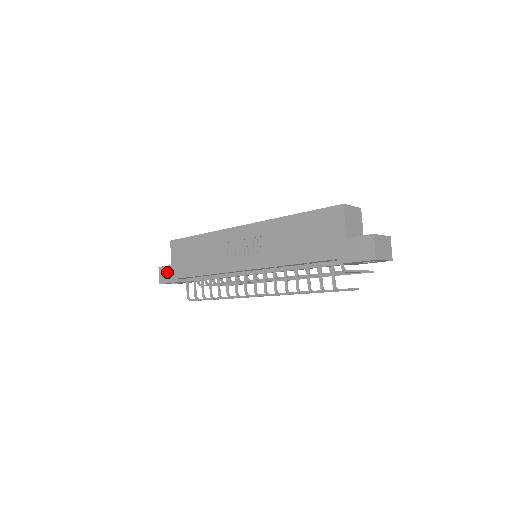
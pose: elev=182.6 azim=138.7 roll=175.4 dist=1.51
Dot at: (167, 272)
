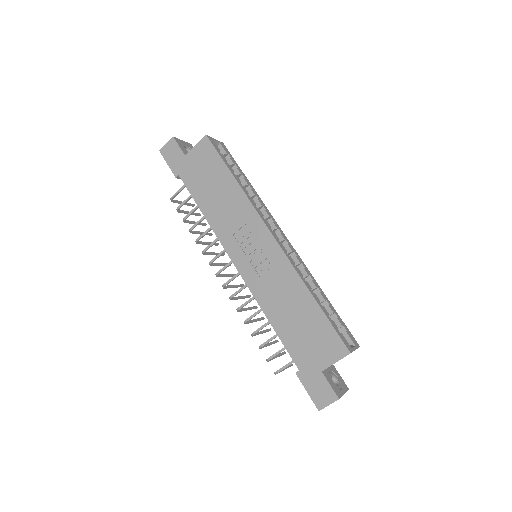
Dot at: (176, 154)
